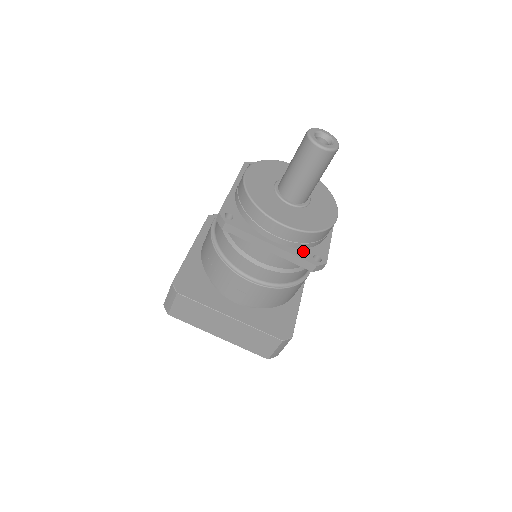
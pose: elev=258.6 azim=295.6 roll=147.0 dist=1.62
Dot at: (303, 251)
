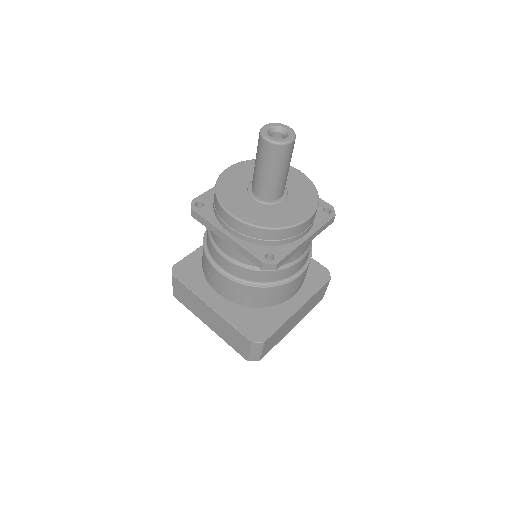
Dot at: (257, 247)
